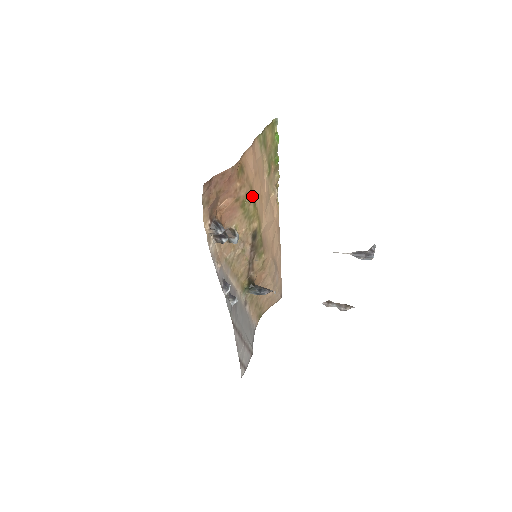
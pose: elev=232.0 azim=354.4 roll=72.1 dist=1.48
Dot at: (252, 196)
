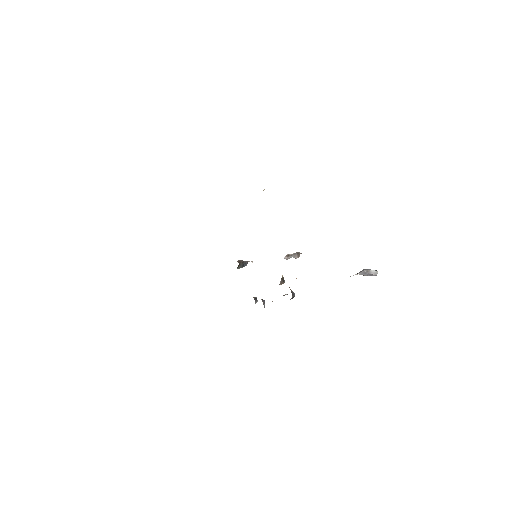
Dot at: occluded
